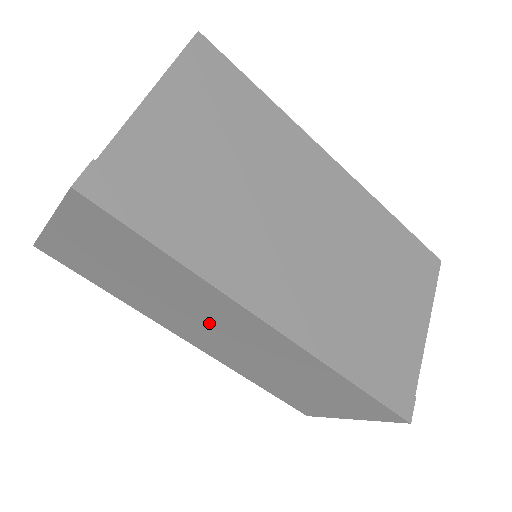
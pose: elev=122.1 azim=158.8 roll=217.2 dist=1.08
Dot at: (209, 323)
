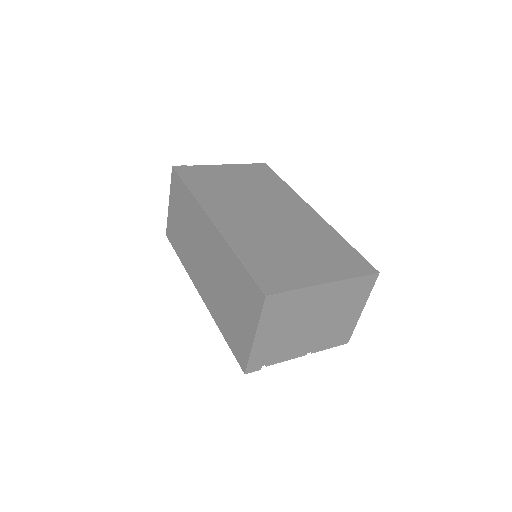
Dot at: (200, 248)
